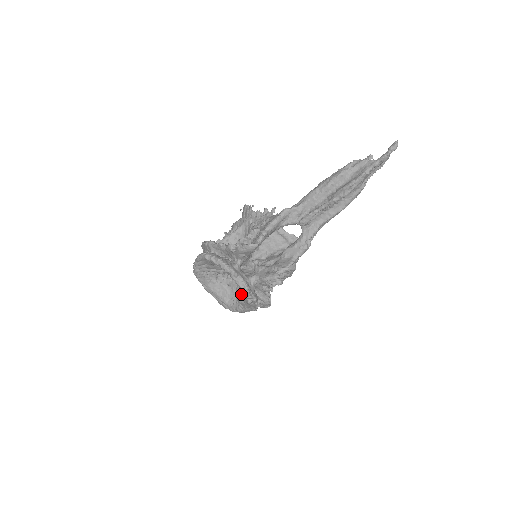
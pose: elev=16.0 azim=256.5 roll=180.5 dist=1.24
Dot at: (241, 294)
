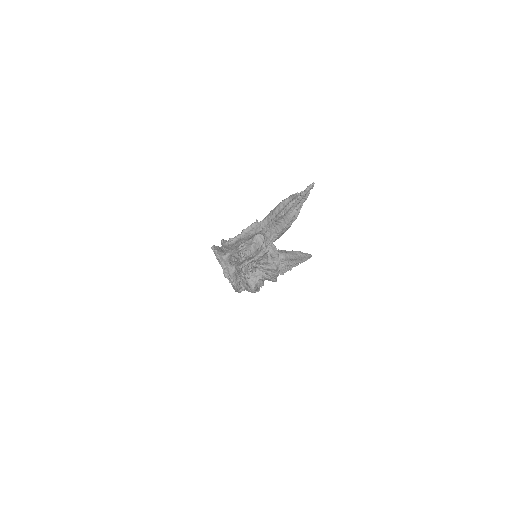
Dot at: occluded
